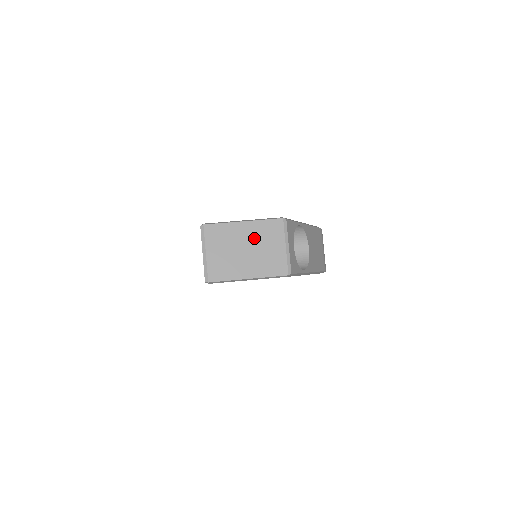
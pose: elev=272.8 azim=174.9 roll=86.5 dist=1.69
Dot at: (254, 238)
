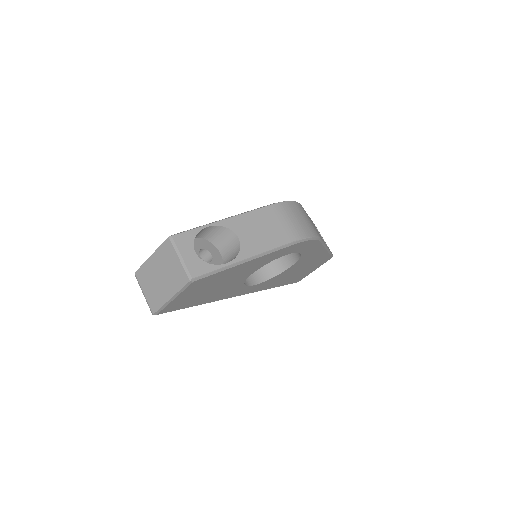
Dot at: (161, 264)
